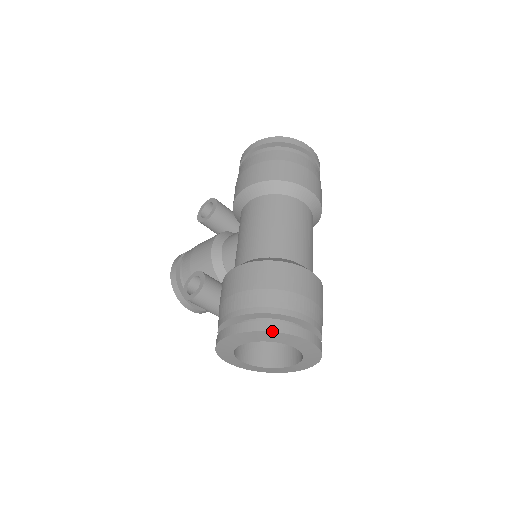
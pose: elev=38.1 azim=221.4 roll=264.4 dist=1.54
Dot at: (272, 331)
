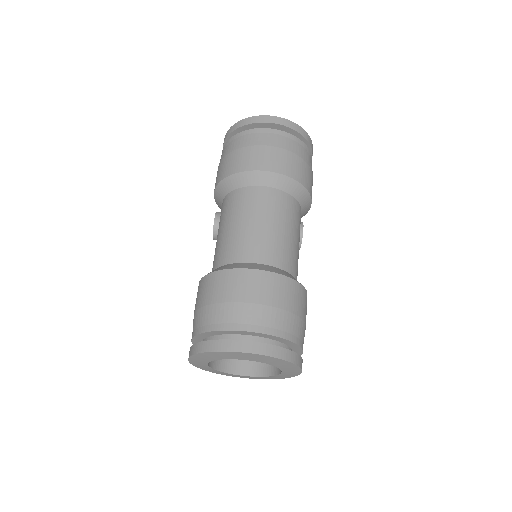
Dot at: (203, 352)
